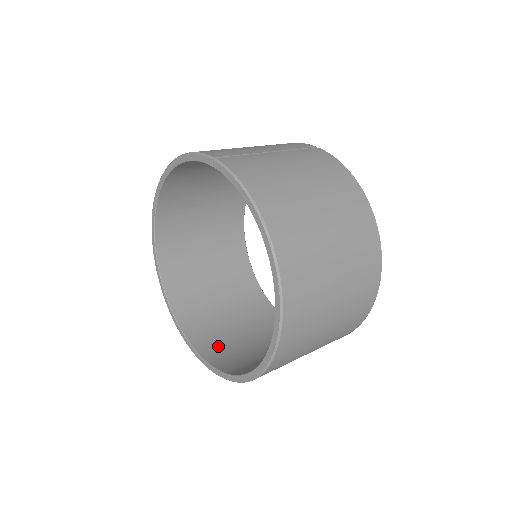
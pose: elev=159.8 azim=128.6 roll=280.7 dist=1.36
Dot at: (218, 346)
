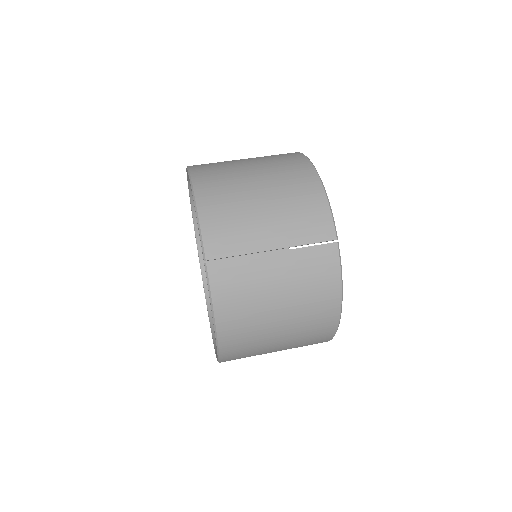
Dot at: occluded
